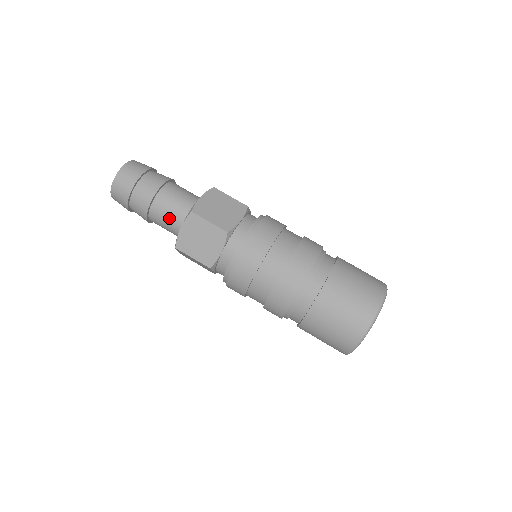
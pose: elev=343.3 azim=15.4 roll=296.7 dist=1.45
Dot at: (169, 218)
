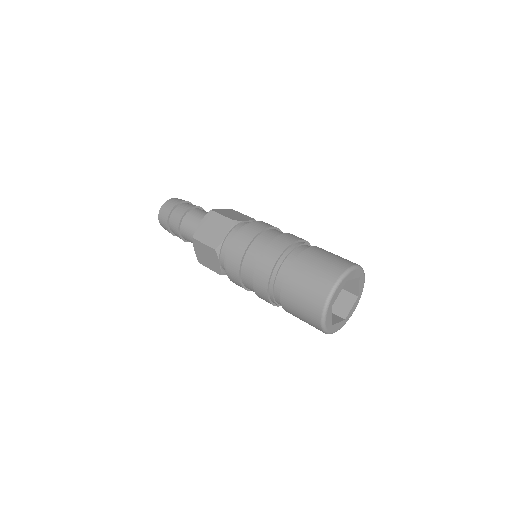
Dot at: (192, 240)
